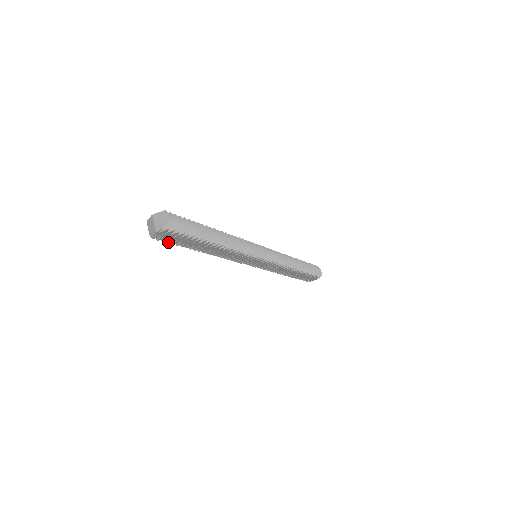
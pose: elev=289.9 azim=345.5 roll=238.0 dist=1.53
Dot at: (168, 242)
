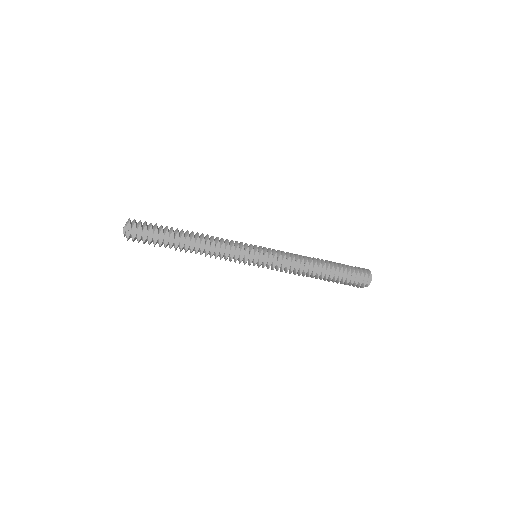
Dot at: (143, 241)
